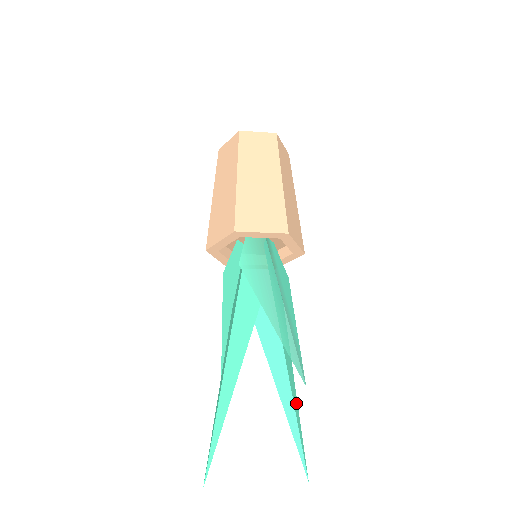
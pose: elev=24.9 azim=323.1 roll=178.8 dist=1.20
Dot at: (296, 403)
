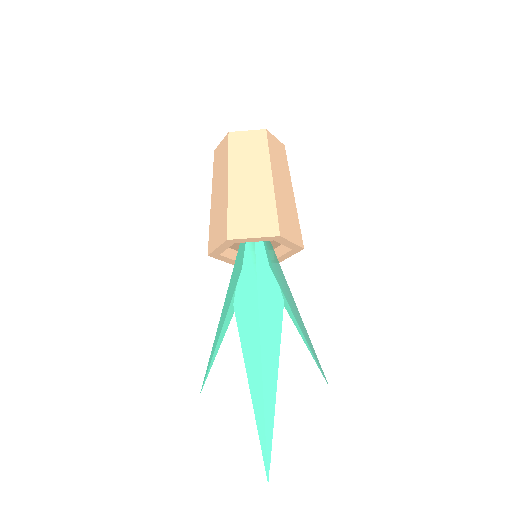
Dot at: occluded
